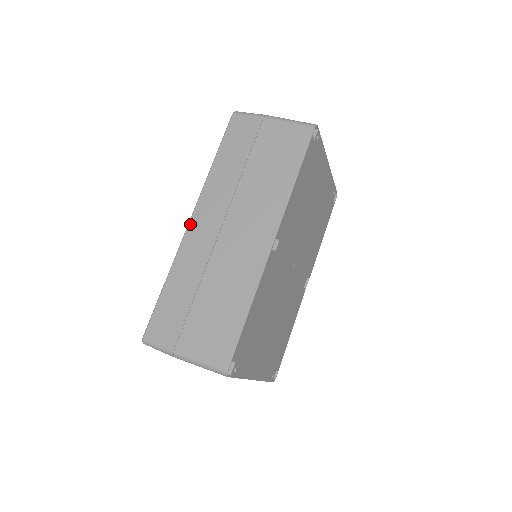
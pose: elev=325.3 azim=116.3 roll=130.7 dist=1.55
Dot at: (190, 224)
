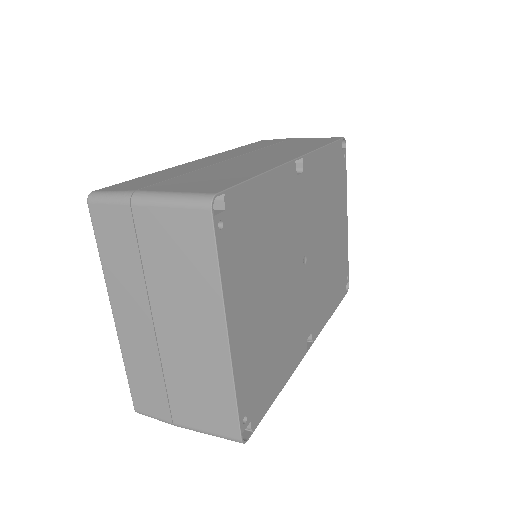
Dot at: (198, 159)
